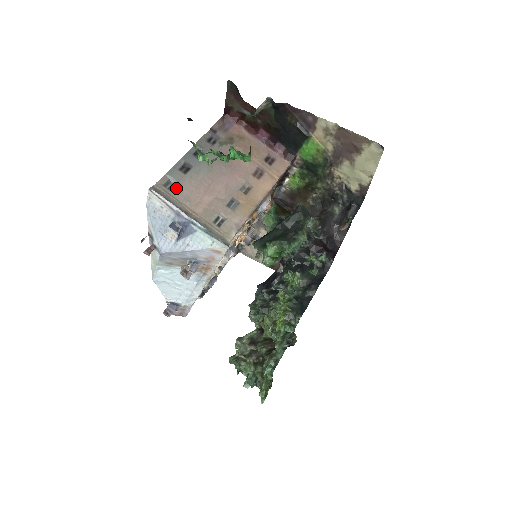
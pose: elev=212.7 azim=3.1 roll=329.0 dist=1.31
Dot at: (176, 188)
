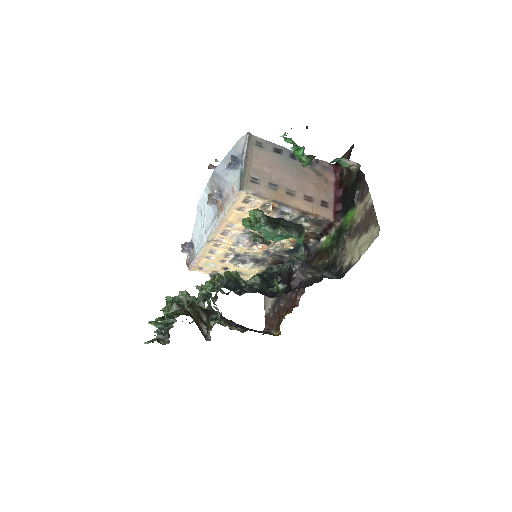
Dot at: (260, 148)
